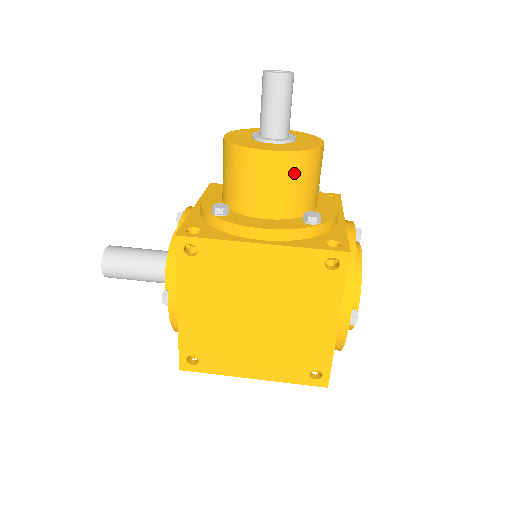
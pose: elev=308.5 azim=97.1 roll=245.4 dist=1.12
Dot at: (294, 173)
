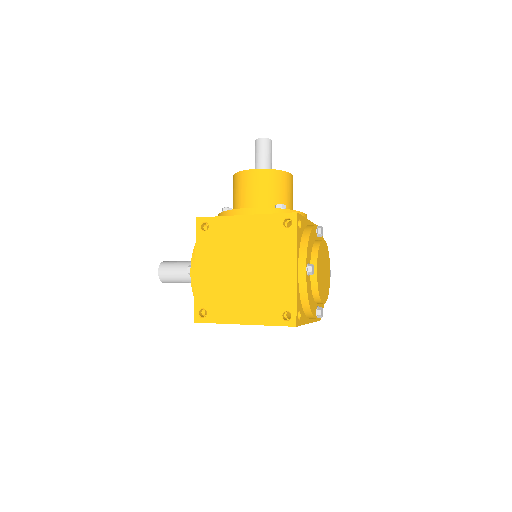
Dot at: (268, 182)
